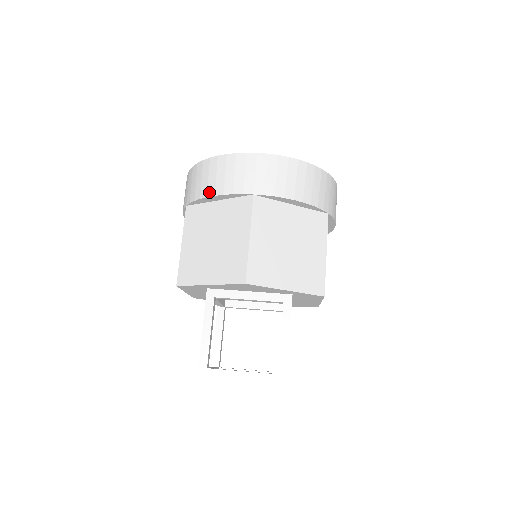
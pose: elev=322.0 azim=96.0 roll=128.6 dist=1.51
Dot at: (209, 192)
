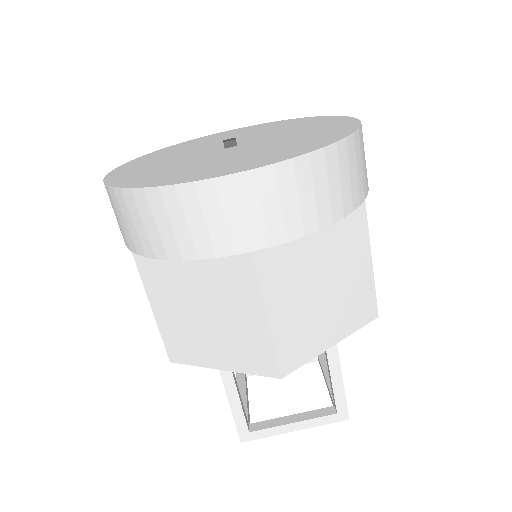
Dot at: (169, 253)
